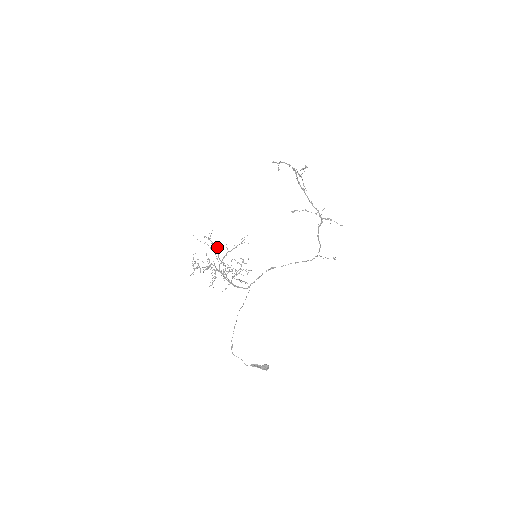
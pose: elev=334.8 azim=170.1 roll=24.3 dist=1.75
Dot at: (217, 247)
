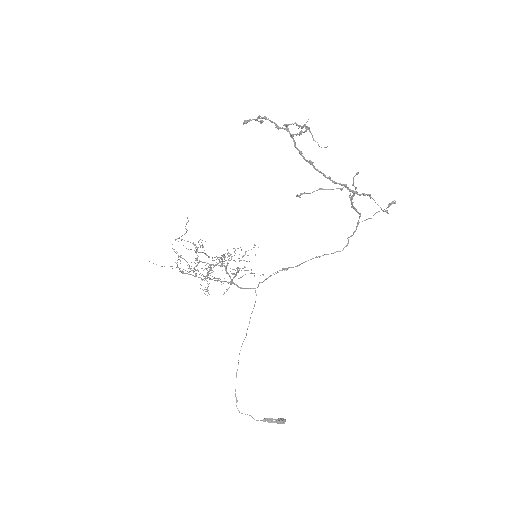
Dot at: occluded
